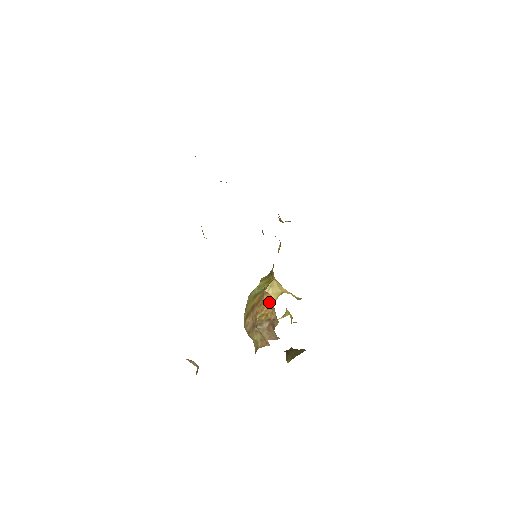
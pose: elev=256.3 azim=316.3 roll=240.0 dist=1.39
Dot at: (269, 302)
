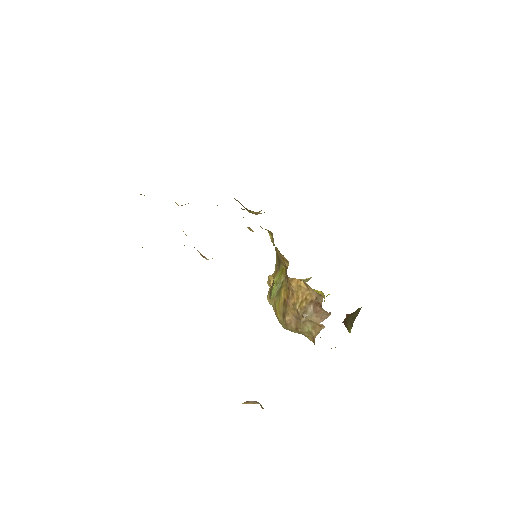
Dot at: (300, 286)
